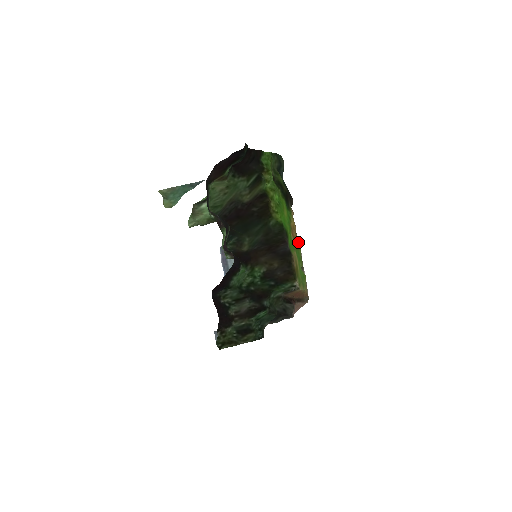
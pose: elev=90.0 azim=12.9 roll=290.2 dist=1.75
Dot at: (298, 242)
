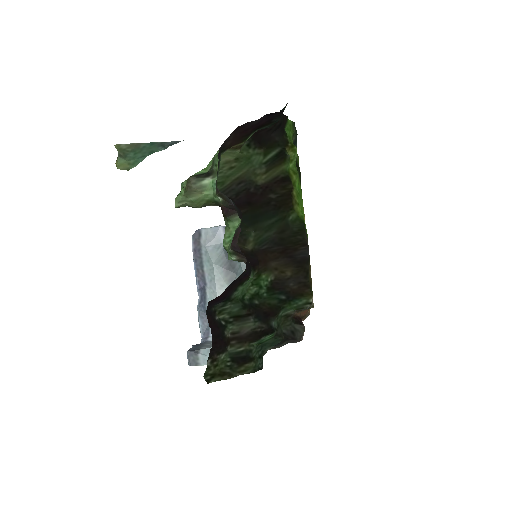
Dot at: occluded
